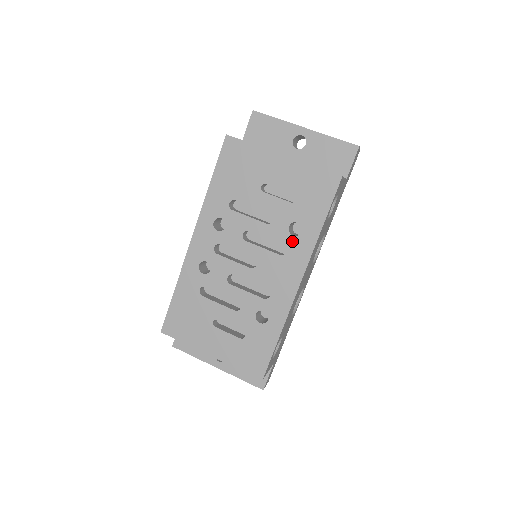
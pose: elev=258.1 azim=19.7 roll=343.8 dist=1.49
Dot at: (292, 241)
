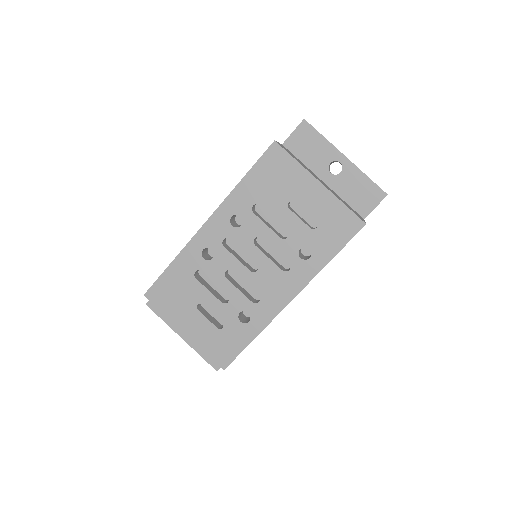
Dot at: (298, 262)
